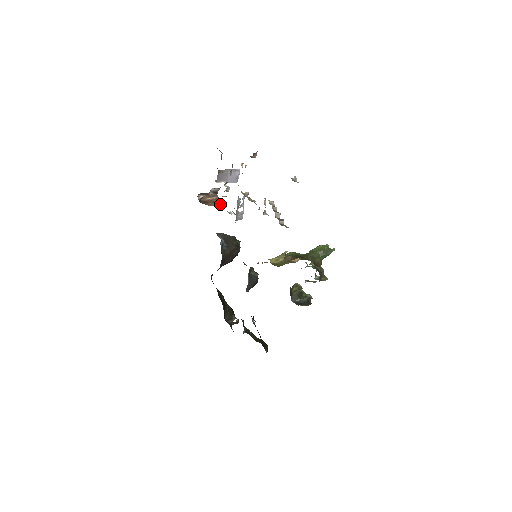
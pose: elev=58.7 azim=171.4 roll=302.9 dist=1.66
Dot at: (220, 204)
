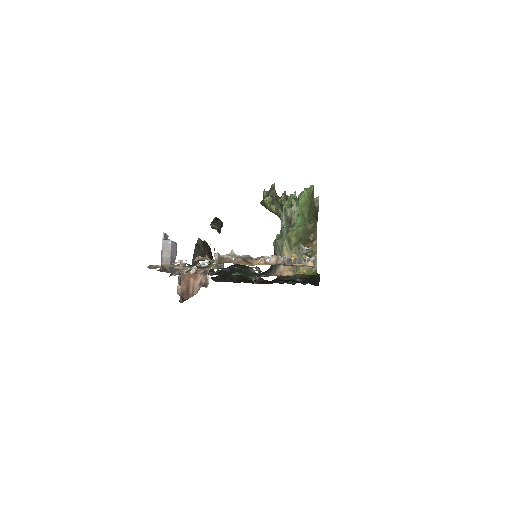
Dot at: (199, 280)
